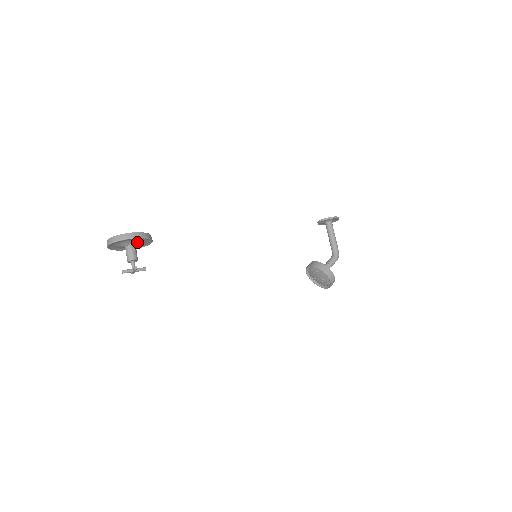
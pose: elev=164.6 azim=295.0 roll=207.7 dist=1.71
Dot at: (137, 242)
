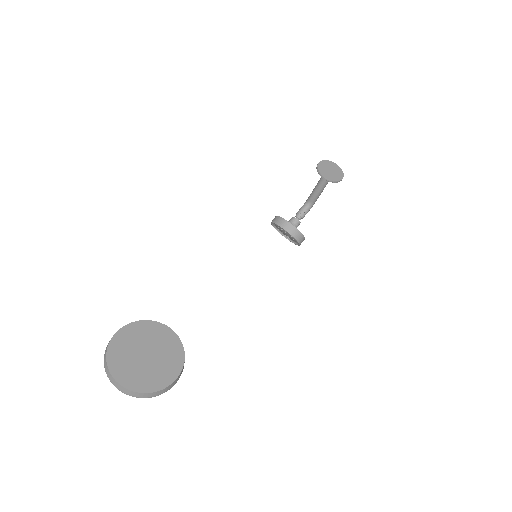
Dot at: occluded
